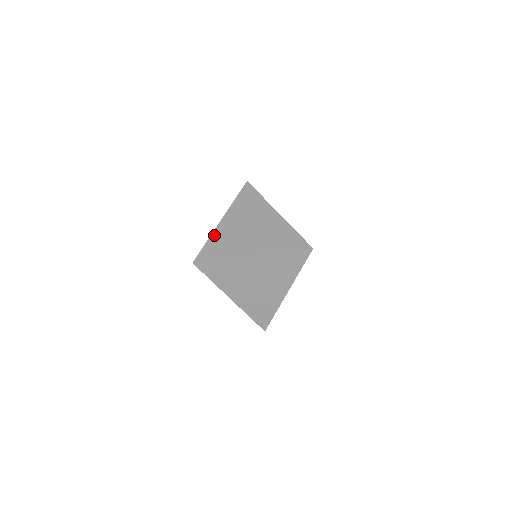
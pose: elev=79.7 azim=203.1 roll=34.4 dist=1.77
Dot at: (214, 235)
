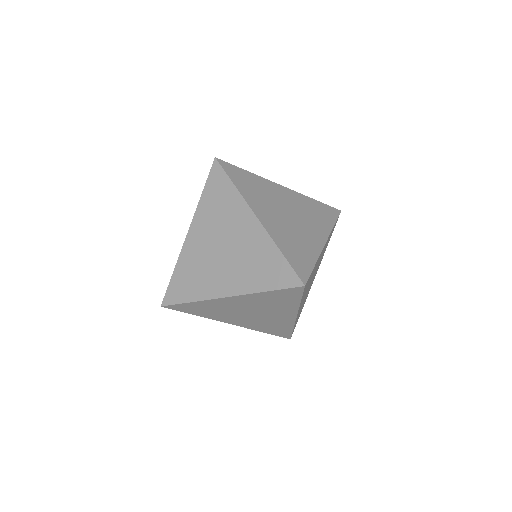
Dot at: (180, 261)
